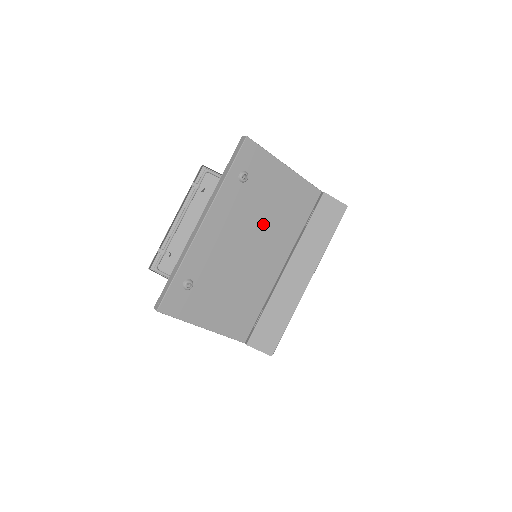
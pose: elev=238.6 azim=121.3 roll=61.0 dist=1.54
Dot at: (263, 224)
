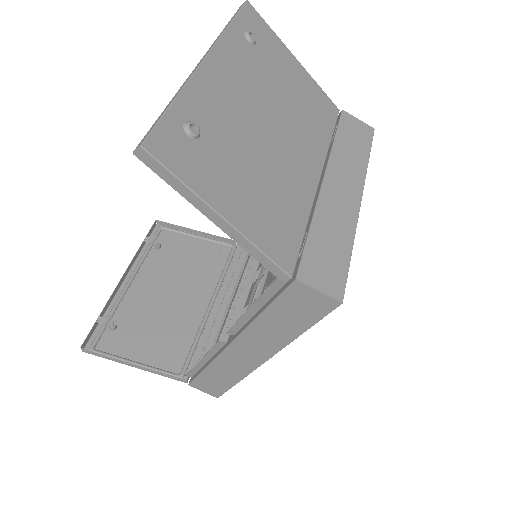
Dot at: (283, 107)
